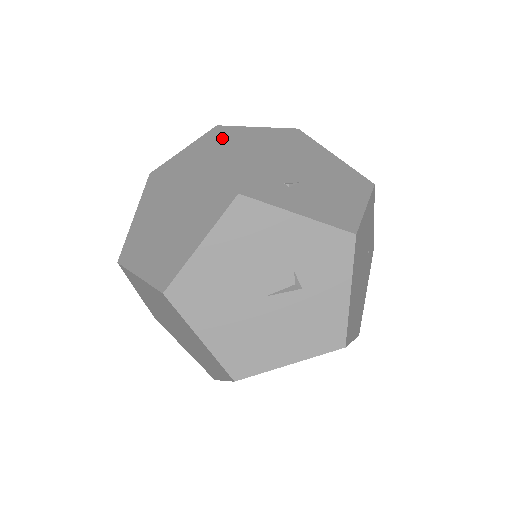
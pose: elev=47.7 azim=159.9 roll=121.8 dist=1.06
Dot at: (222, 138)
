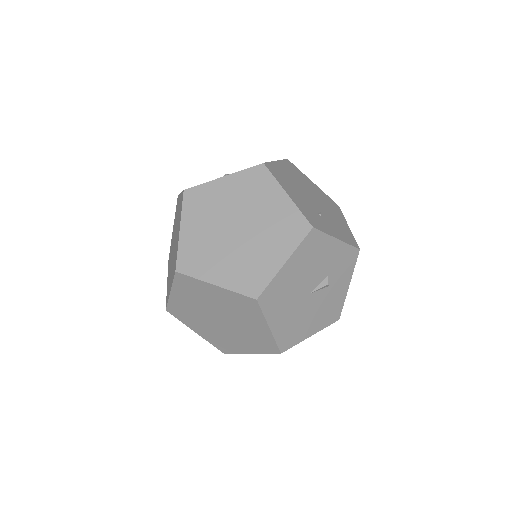
Dot at: (274, 176)
